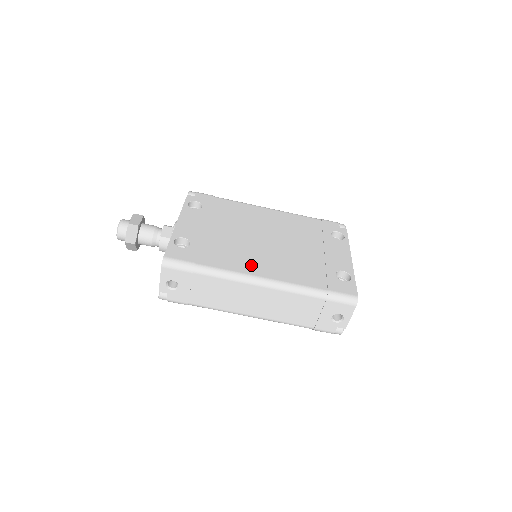
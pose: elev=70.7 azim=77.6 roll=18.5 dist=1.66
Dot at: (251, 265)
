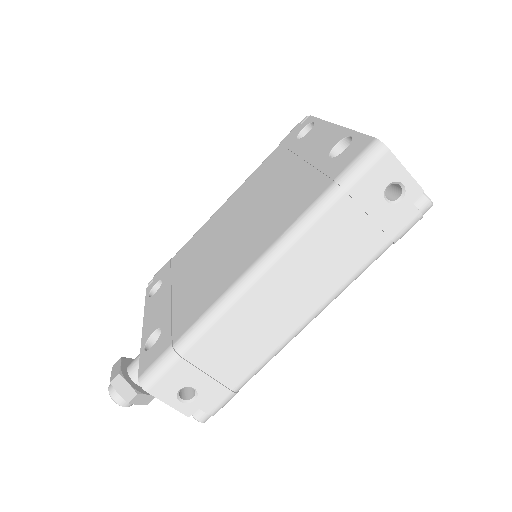
Dot at: (231, 271)
